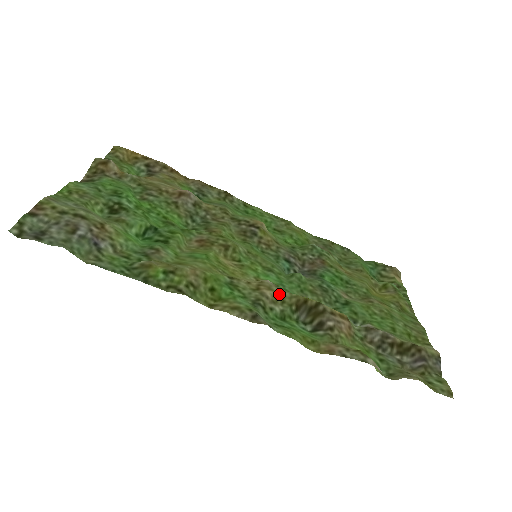
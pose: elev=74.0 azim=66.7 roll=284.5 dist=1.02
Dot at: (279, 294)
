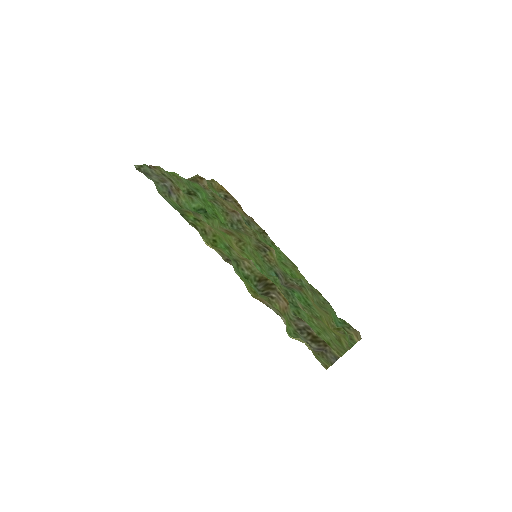
Dot at: (253, 268)
